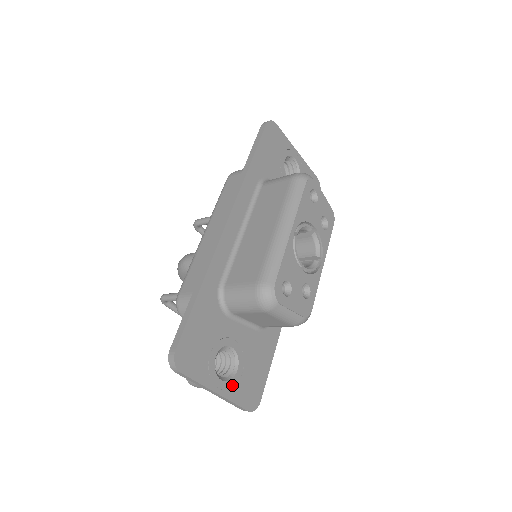
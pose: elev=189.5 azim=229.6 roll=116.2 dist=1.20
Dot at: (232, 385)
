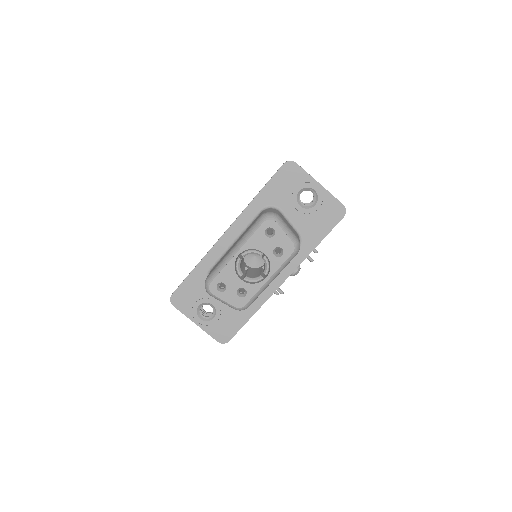
Dot at: (208, 324)
